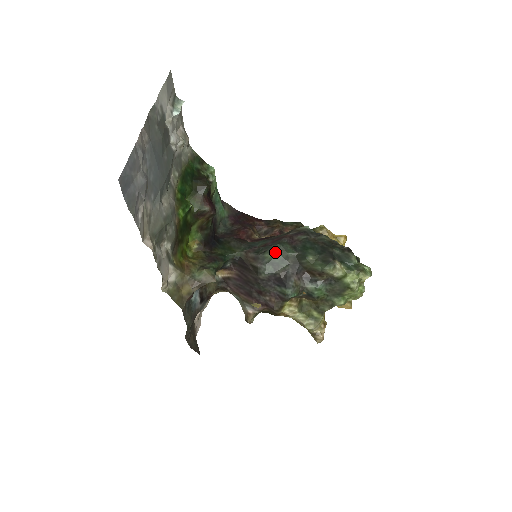
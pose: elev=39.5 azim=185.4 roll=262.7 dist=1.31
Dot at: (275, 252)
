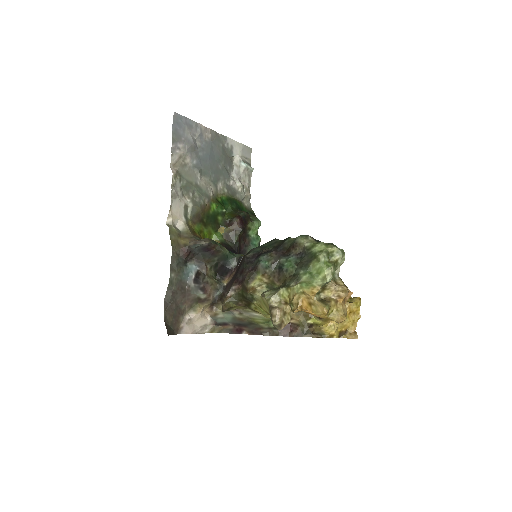
Dot at: (268, 242)
